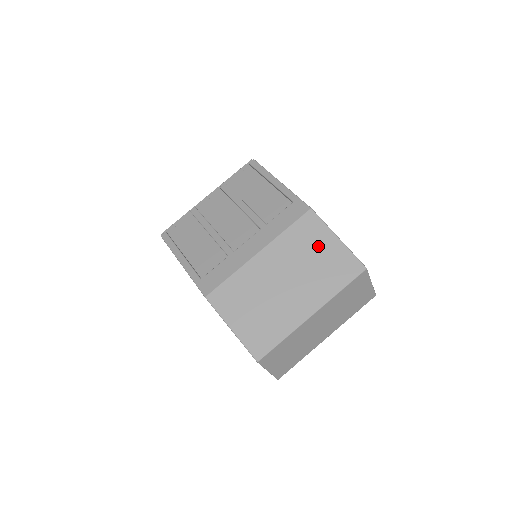
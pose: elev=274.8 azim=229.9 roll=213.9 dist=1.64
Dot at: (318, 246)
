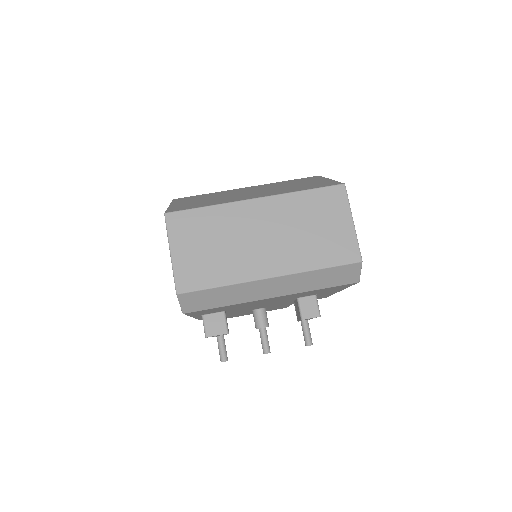
Dot at: (305, 182)
